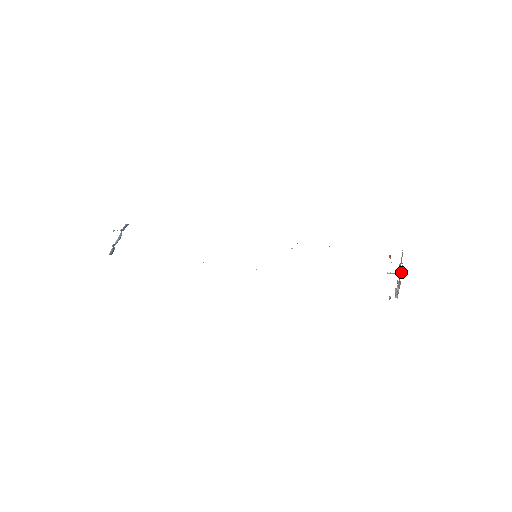
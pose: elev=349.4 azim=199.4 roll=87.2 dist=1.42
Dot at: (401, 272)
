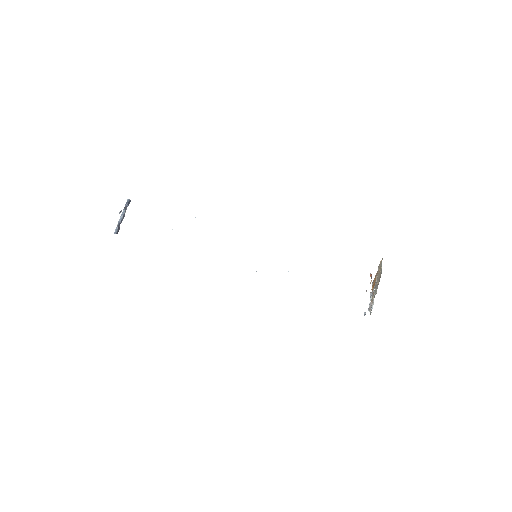
Dot at: occluded
